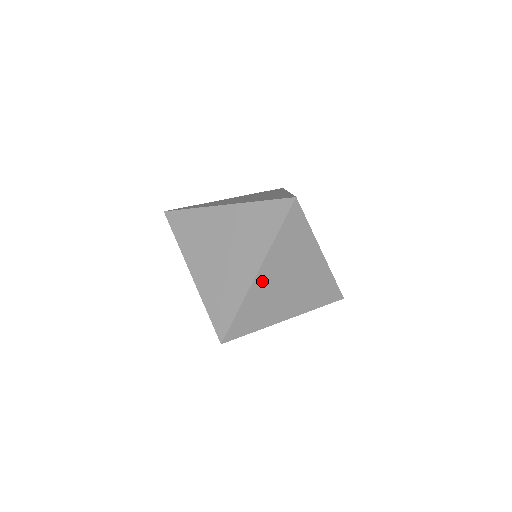
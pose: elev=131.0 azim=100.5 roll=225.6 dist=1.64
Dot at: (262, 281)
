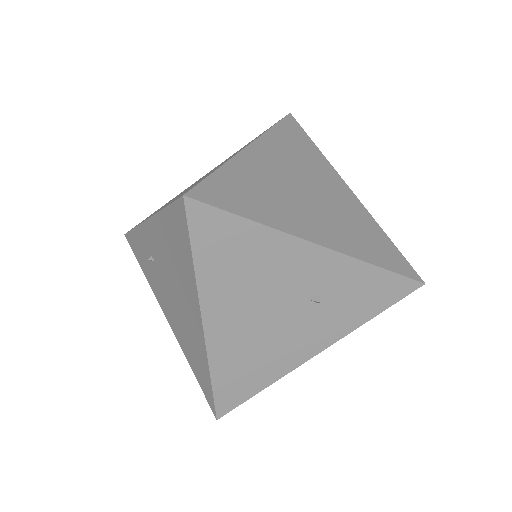
Dot at: (258, 159)
